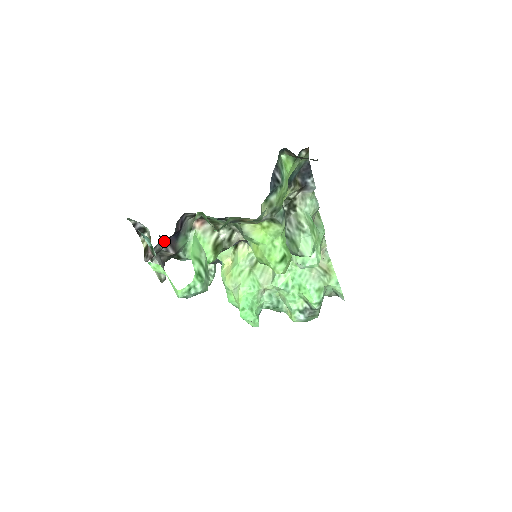
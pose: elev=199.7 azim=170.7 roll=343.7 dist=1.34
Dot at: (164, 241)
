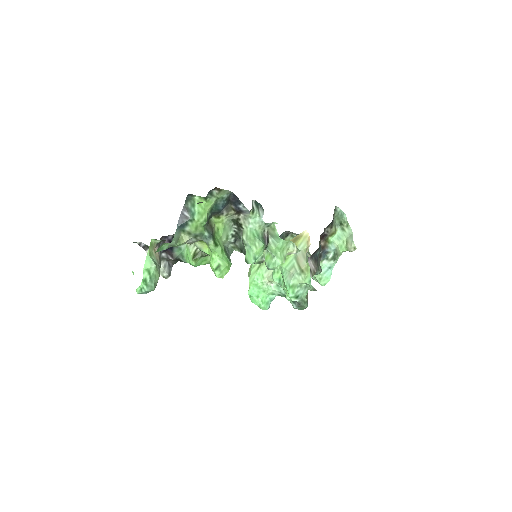
Dot at: (164, 252)
